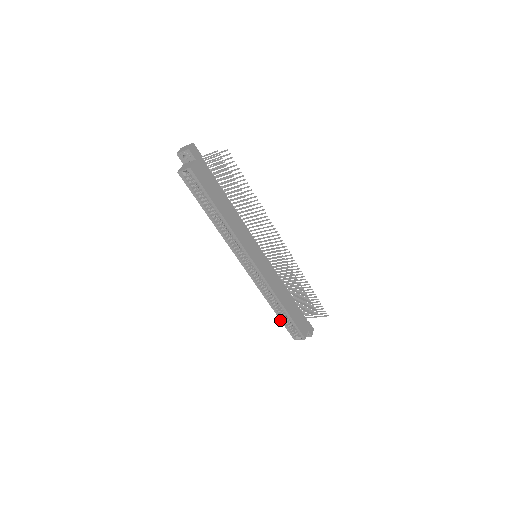
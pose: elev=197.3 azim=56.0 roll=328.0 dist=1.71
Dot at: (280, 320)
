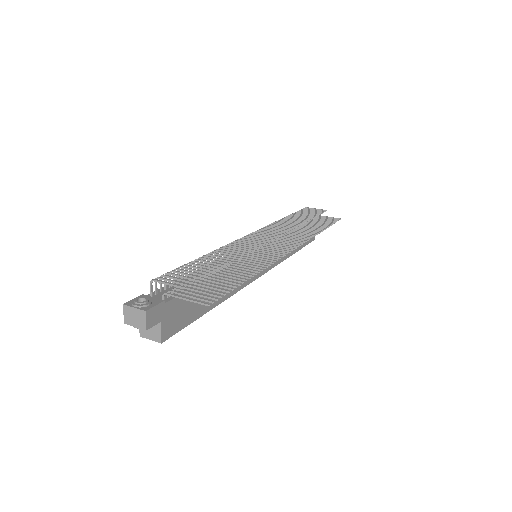
Dot at: occluded
